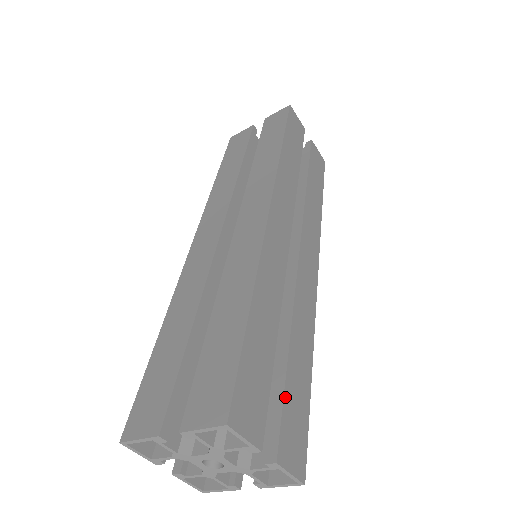
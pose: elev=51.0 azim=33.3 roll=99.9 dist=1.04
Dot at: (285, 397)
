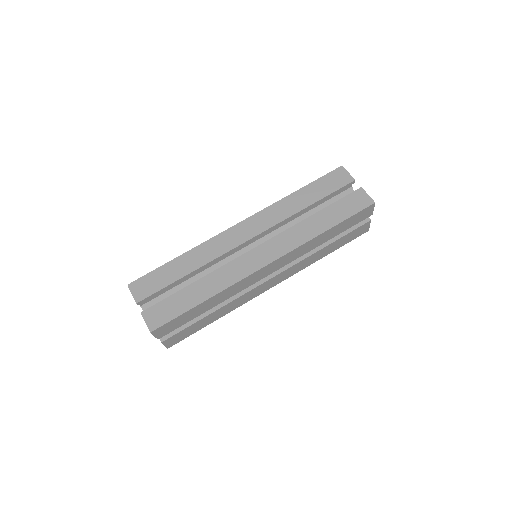
Dot at: (187, 328)
